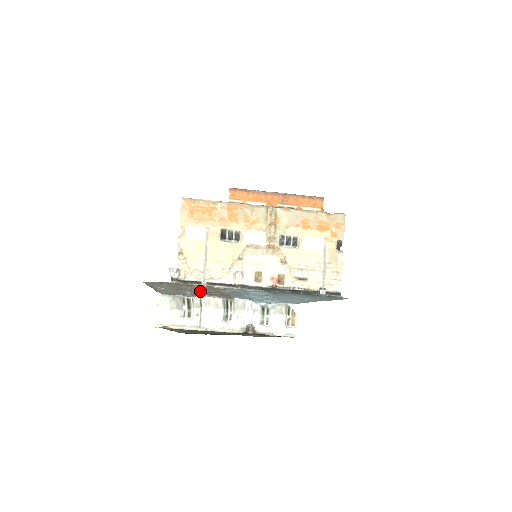
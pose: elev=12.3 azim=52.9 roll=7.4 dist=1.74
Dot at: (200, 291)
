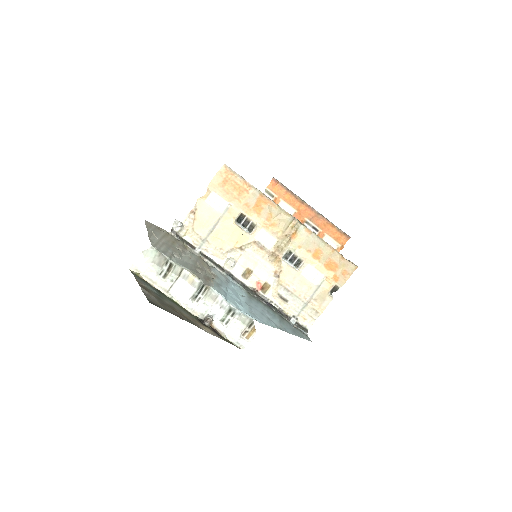
Dot at: (188, 259)
